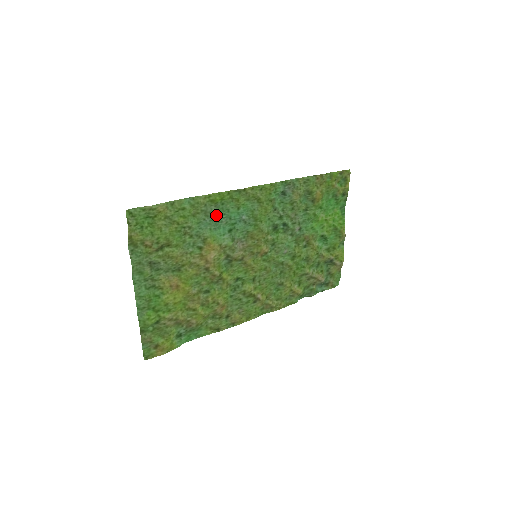
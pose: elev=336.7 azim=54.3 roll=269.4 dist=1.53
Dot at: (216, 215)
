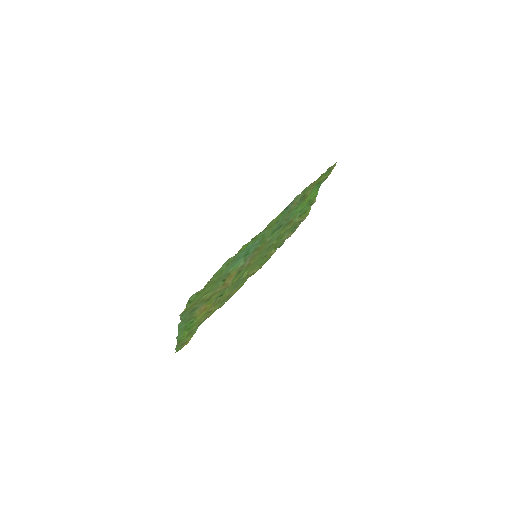
Dot at: (239, 255)
